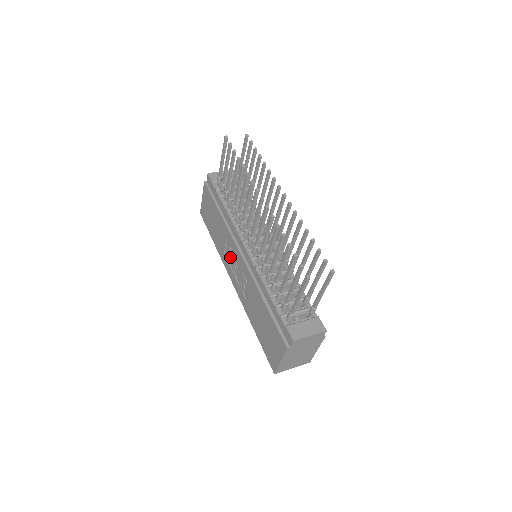
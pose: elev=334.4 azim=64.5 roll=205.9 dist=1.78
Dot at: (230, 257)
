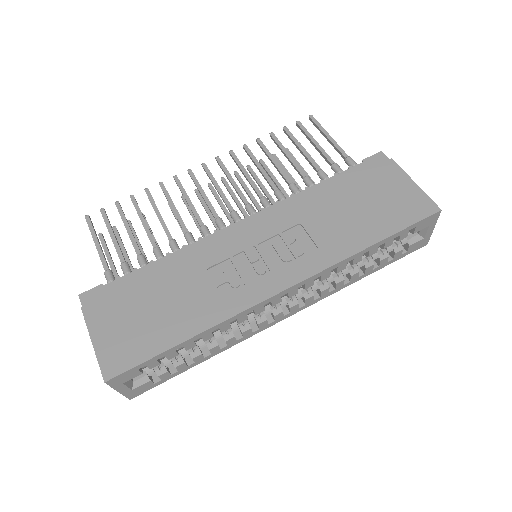
Dot at: (239, 270)
